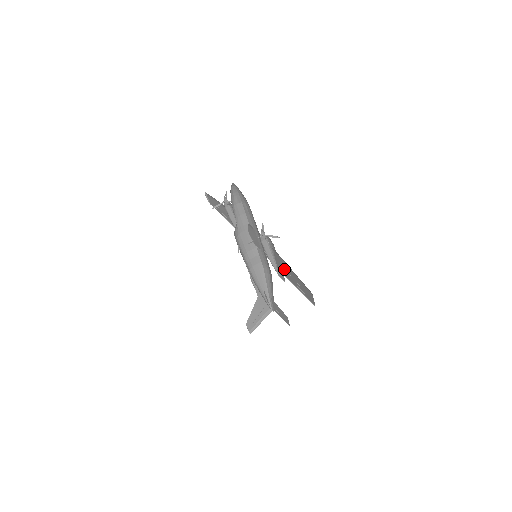
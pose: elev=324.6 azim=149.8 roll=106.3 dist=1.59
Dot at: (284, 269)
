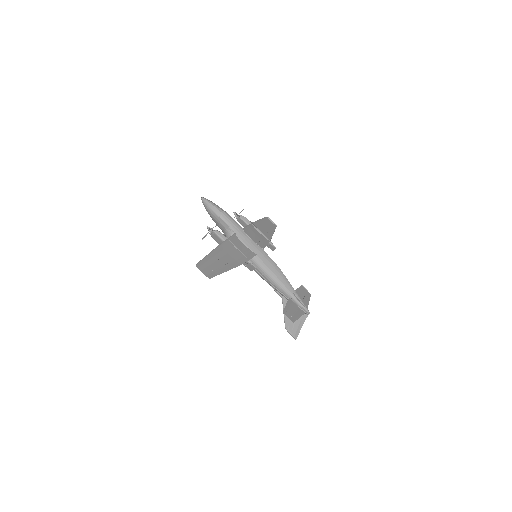
Dot at: (233, 257)
